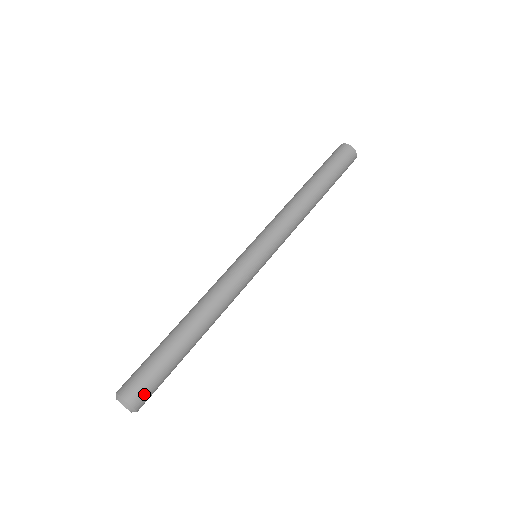
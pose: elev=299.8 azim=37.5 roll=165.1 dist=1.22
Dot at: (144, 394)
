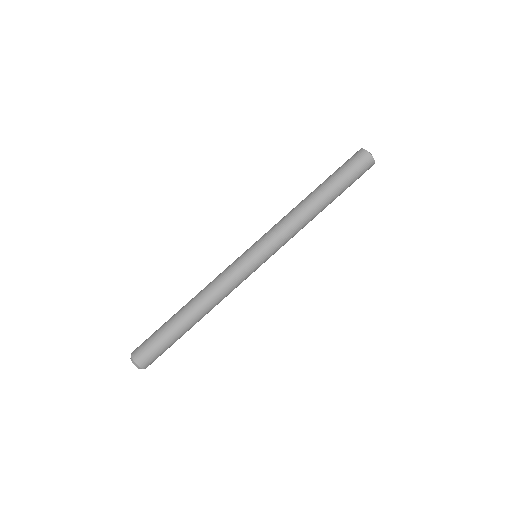
Dot at: (153, 361)
